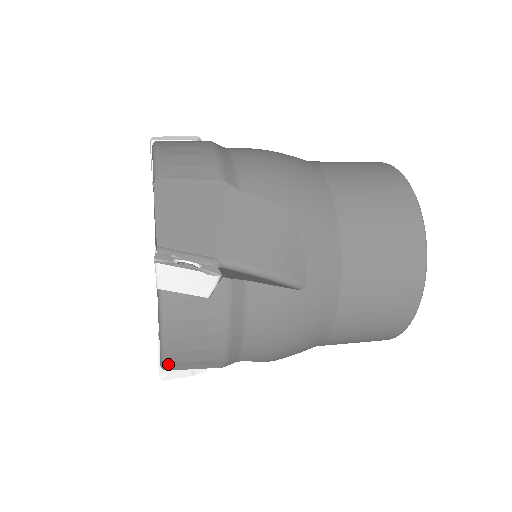
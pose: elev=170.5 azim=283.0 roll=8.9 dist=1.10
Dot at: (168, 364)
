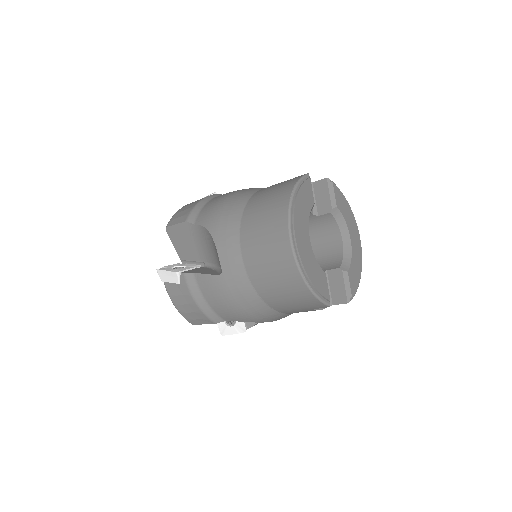
Dot at: (188, 321)
